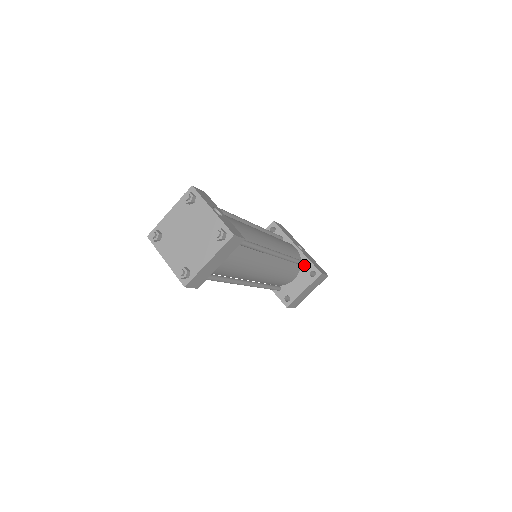
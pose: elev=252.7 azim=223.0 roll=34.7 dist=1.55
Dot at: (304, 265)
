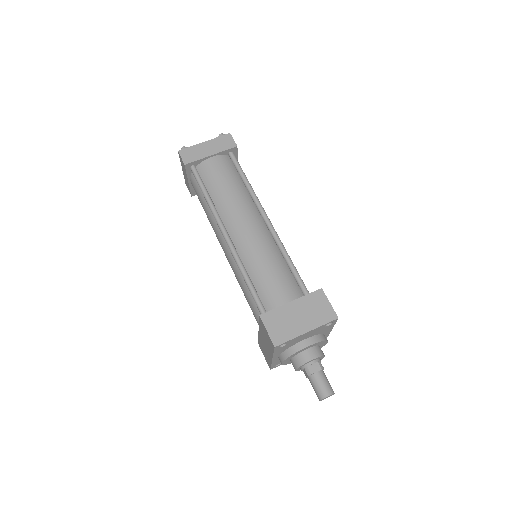
Dot at: occluded
